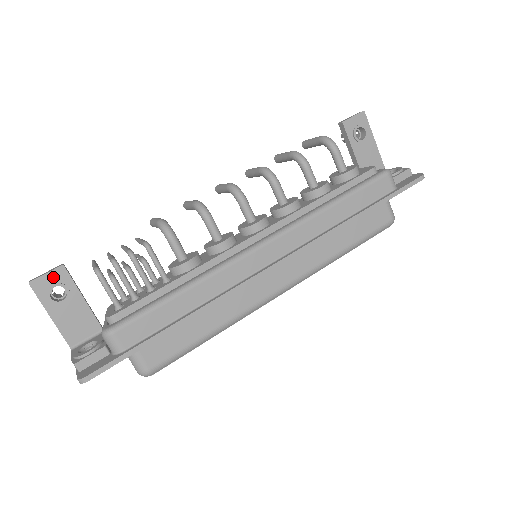
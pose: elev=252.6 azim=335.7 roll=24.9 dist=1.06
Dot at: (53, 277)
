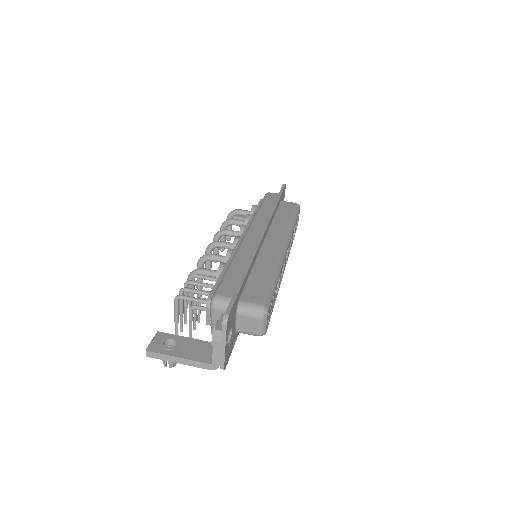
Dot at: (158, 340)
